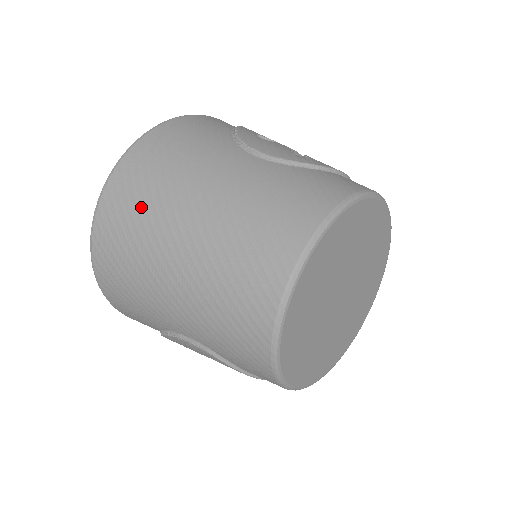
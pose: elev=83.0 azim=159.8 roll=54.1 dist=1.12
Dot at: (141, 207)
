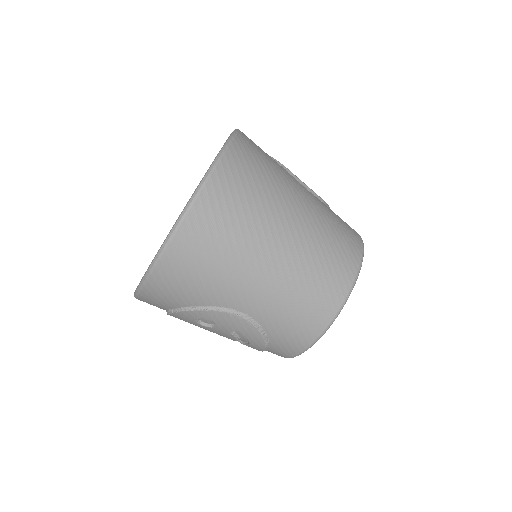
Dot at: (250, 201)
